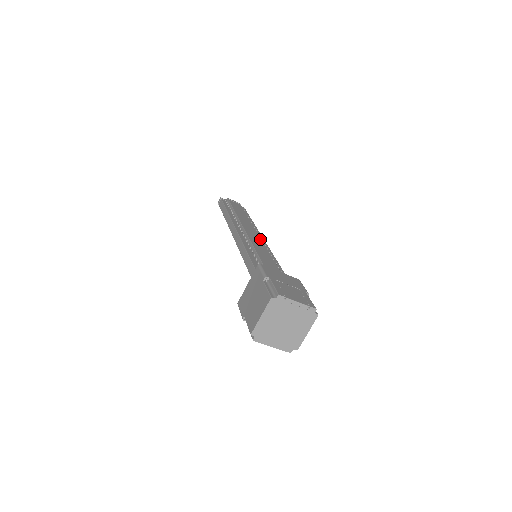
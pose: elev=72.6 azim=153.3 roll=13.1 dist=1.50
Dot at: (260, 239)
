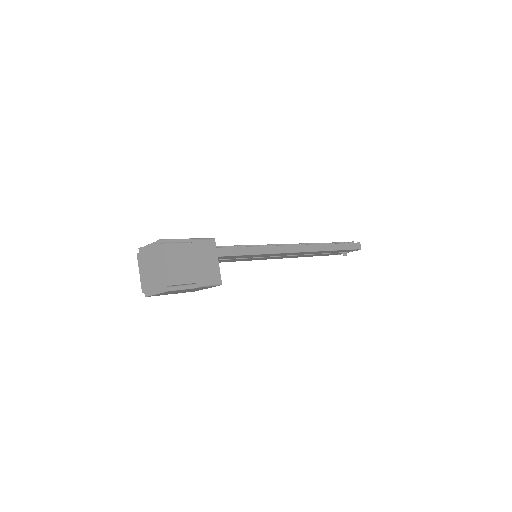
Dot at: (280, 244)
